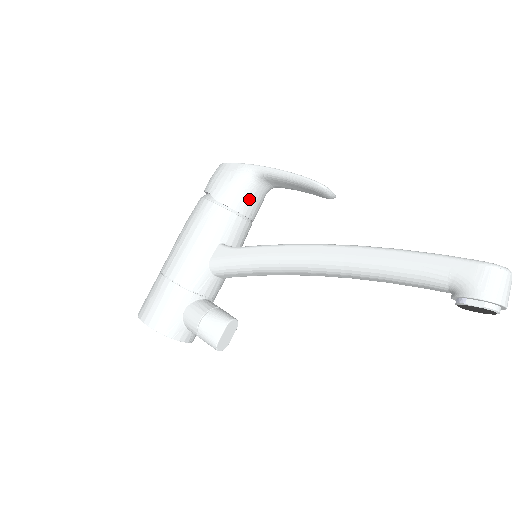
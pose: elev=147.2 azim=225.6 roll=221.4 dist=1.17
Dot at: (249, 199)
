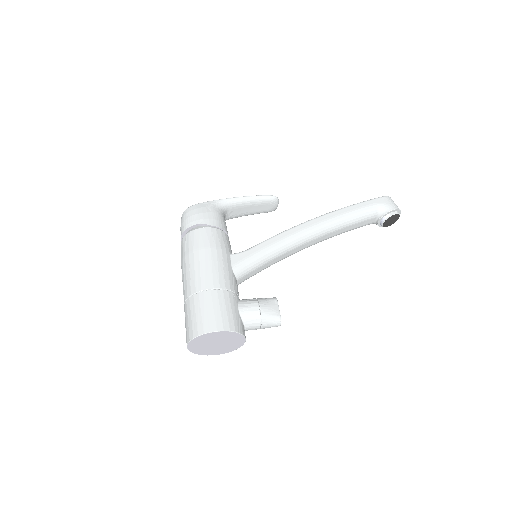
Dot at: (225, 224)
